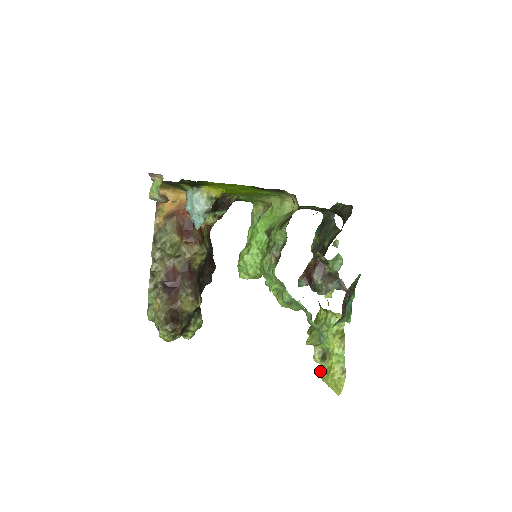
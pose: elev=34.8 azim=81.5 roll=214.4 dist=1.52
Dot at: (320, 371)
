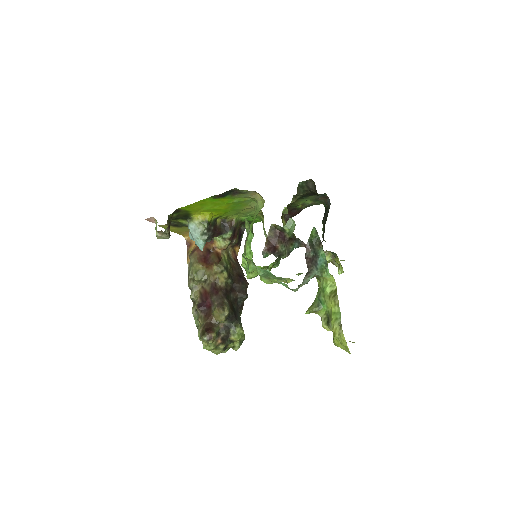
Dot at: occluded
